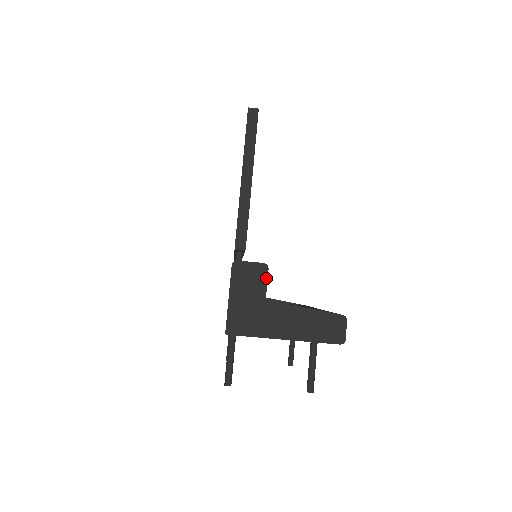
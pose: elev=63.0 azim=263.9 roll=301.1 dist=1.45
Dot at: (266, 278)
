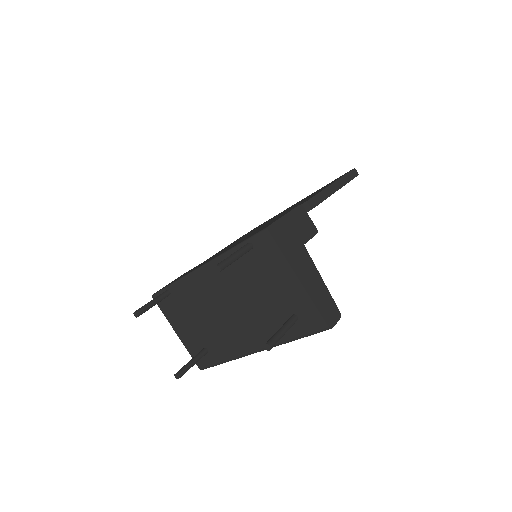
Dot at: (312, 236)
